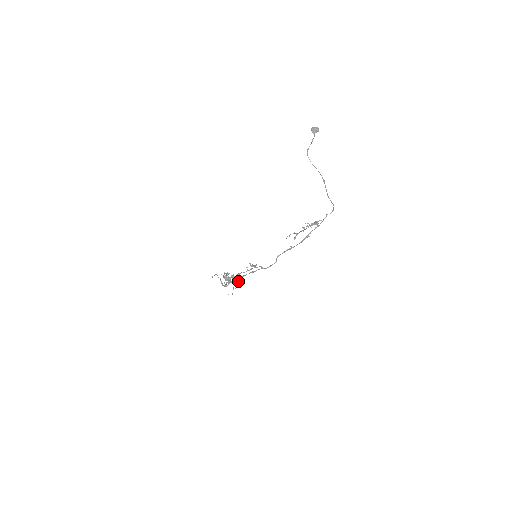
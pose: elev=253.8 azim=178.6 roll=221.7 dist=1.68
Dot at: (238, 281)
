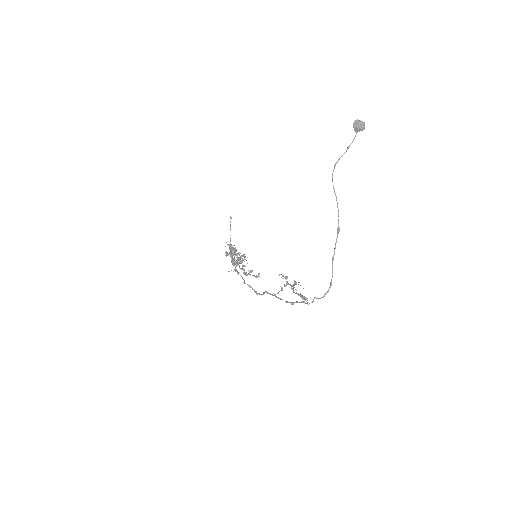
Dot at: (240, 263)
